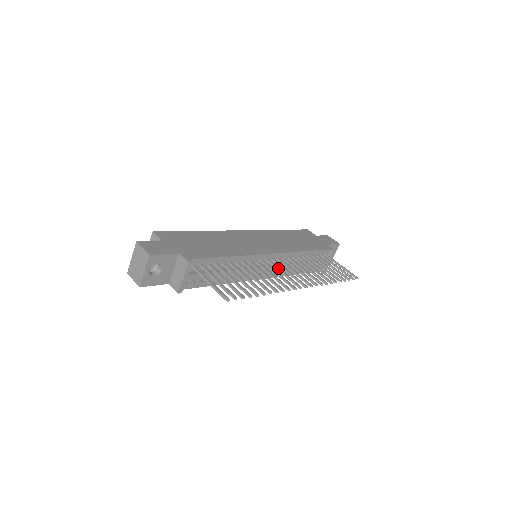
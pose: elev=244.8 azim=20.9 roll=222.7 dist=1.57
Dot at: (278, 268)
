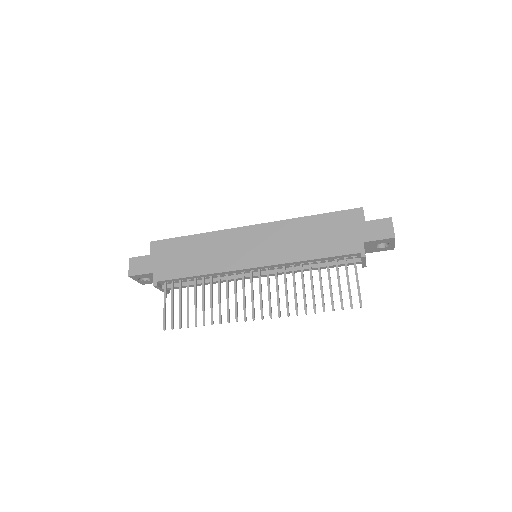
Dot at: (251, 287)
